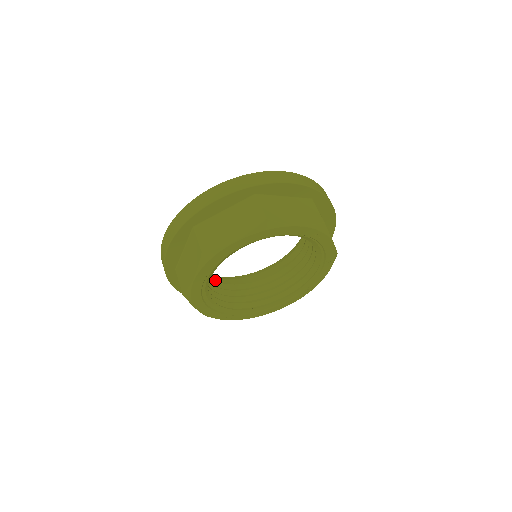
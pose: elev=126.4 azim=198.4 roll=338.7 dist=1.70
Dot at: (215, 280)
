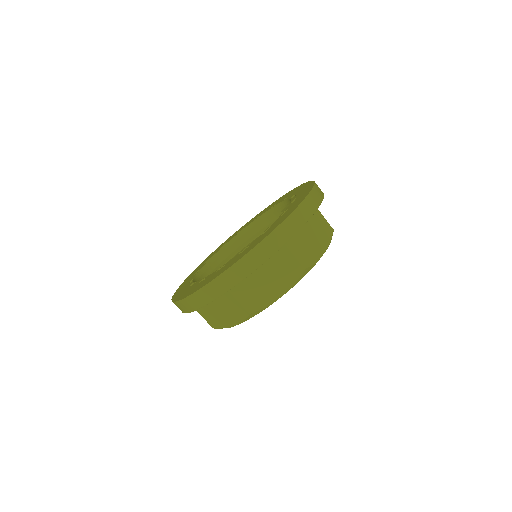
Dot at: (231, 249)
